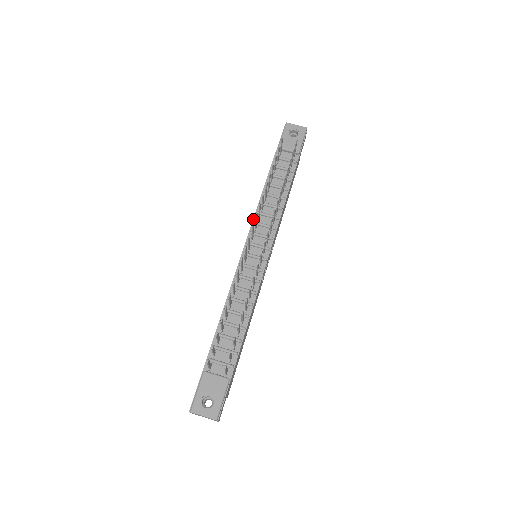
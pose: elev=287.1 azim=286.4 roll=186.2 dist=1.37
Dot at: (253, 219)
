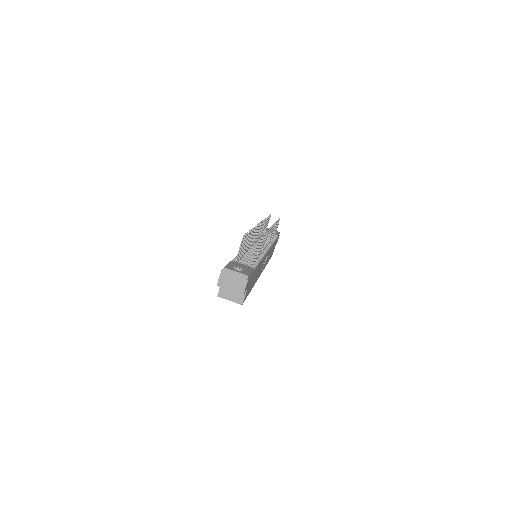
Dot at: occluded
